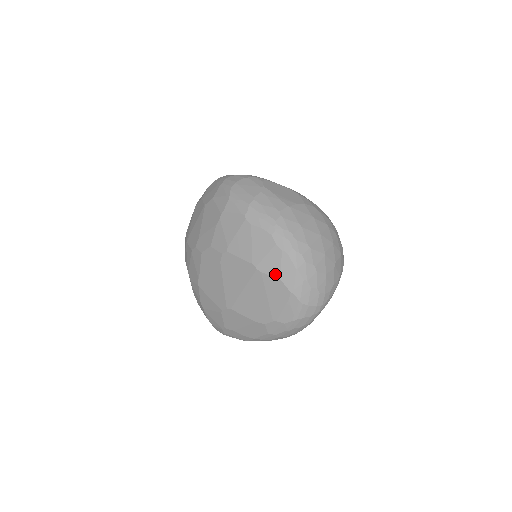
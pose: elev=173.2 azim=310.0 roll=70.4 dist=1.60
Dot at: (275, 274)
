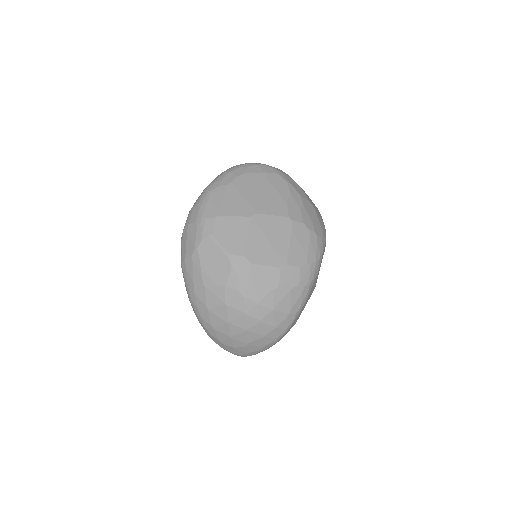
Dot at: occluded
